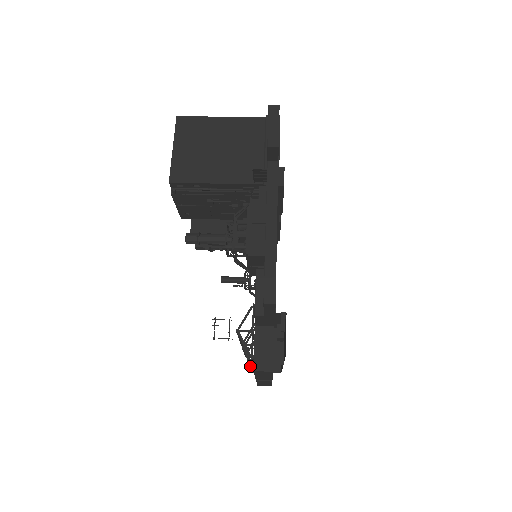
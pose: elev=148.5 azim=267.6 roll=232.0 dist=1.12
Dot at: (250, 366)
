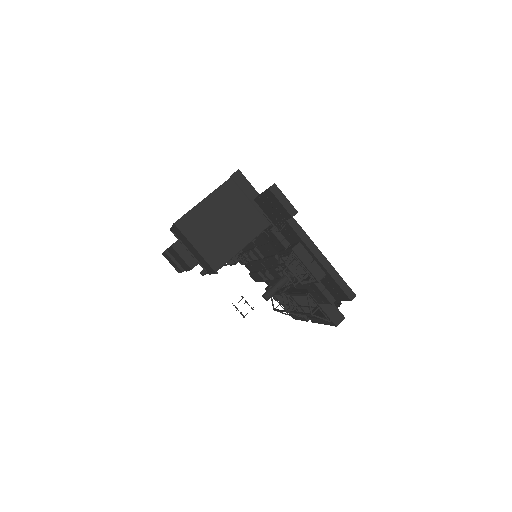
Dot at: occluded
